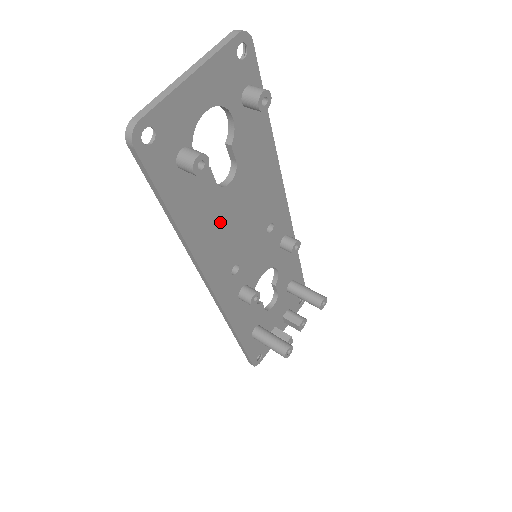
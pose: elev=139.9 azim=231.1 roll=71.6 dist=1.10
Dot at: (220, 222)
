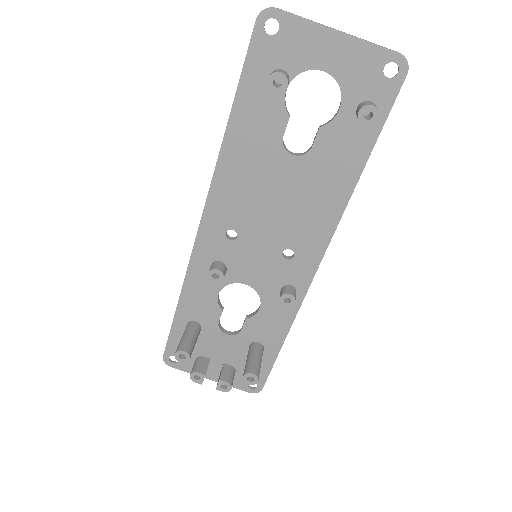
Dot at: (258, 173)
